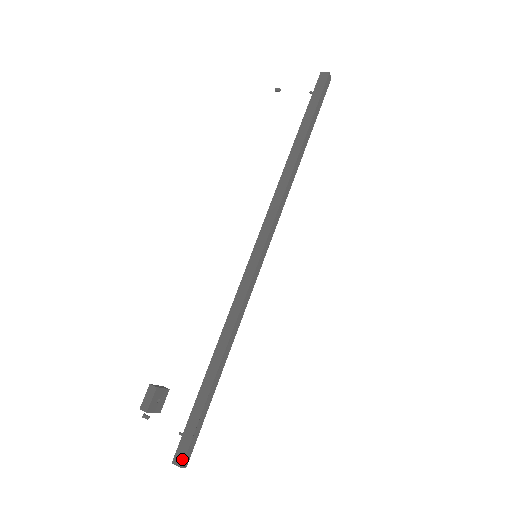
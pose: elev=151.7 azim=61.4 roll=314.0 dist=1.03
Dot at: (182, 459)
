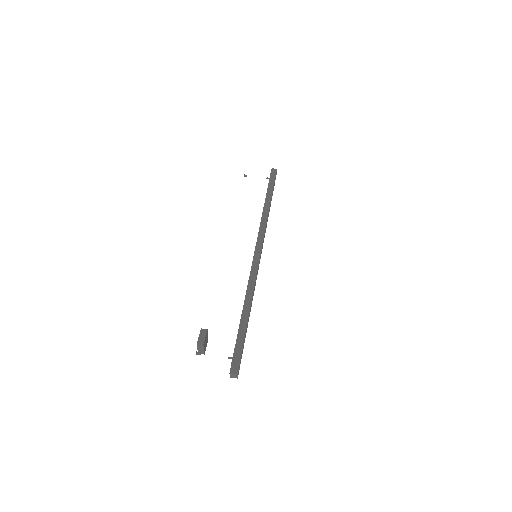
Dot at: (237, 369)
